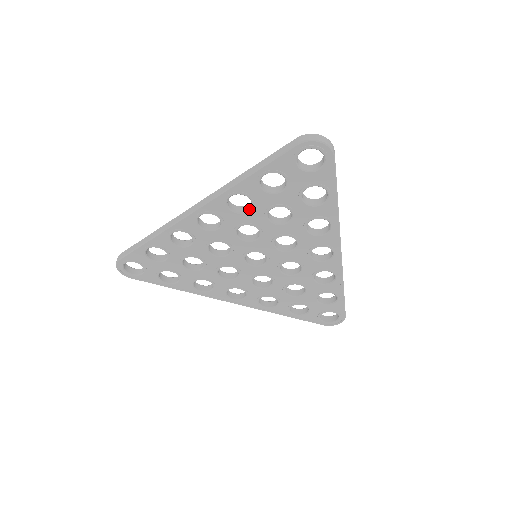
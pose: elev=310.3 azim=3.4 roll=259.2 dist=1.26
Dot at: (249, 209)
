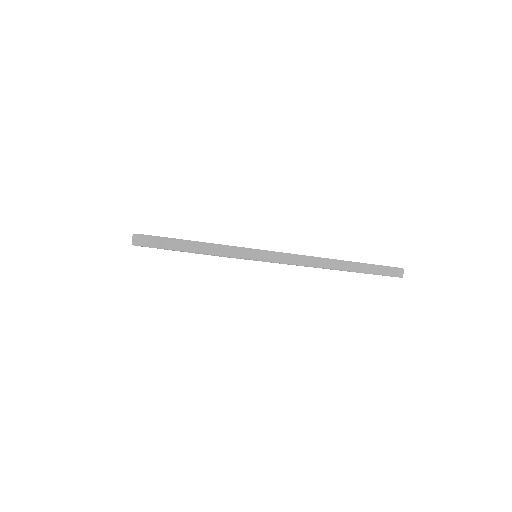
Dot at: occluded
